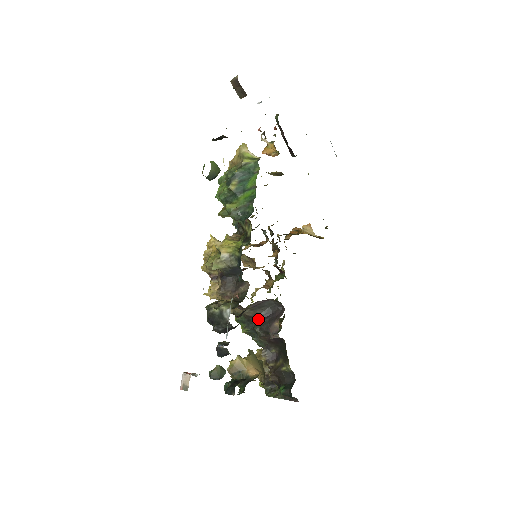
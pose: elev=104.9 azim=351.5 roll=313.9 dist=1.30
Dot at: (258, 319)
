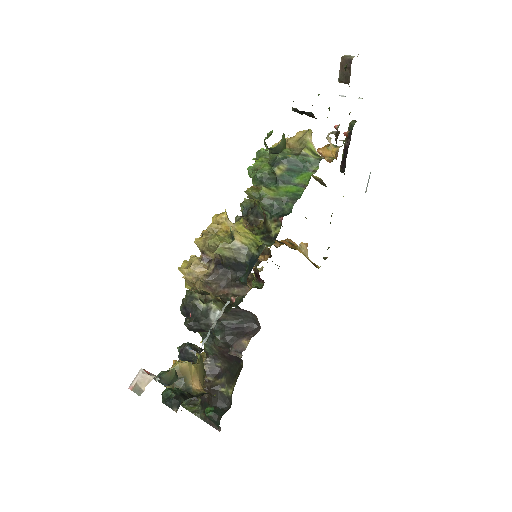
Dot at: (225, 326)
